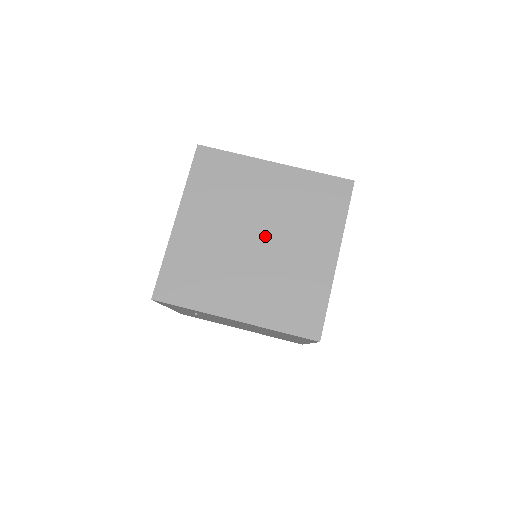
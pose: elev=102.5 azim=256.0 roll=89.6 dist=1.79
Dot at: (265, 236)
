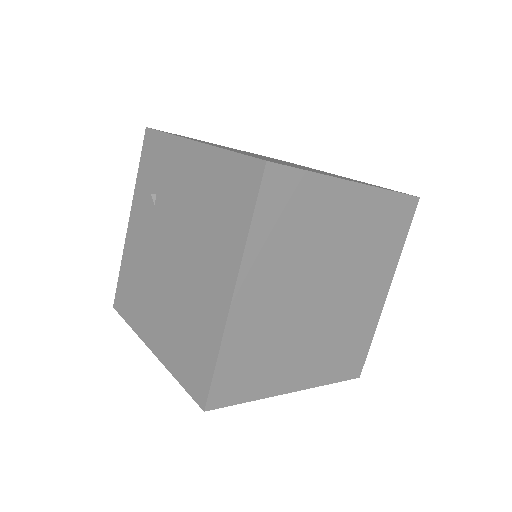
Dot at: occluded
